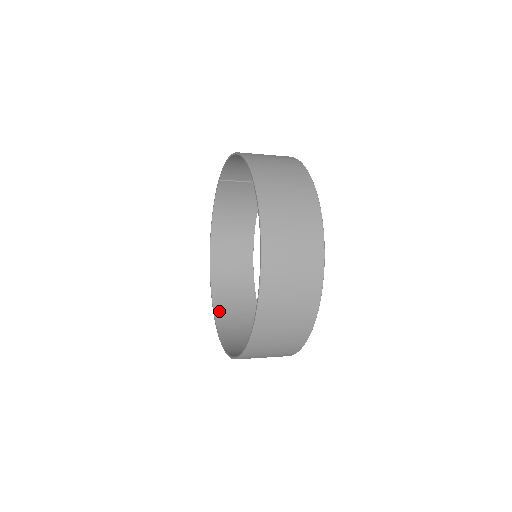
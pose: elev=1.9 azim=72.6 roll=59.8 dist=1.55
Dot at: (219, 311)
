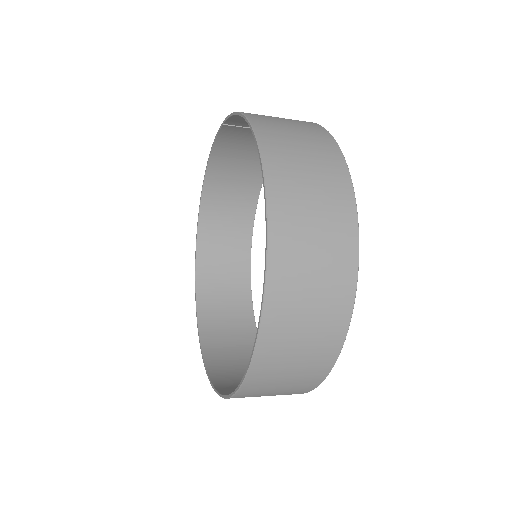
Dot at: (202, 280)
